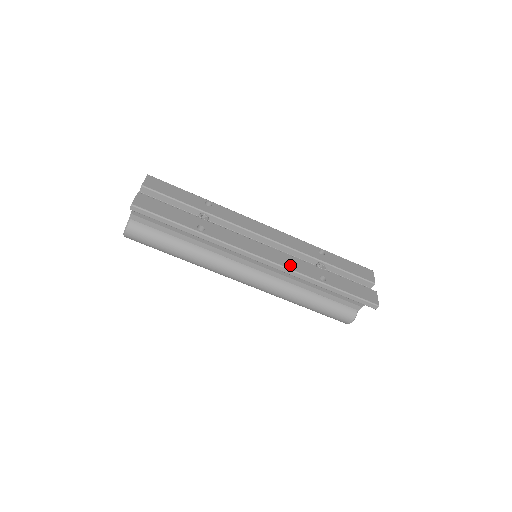
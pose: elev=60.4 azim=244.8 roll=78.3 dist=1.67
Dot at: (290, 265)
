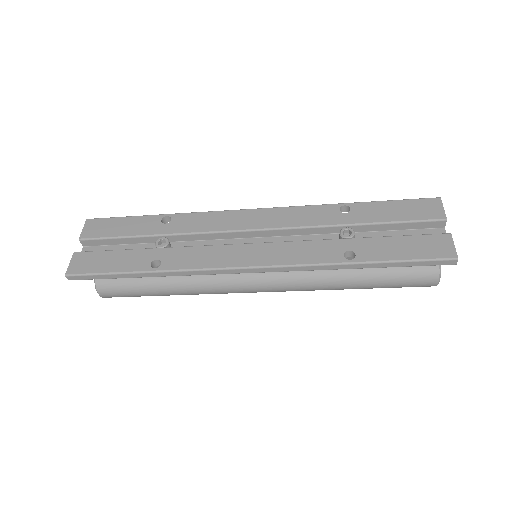
Dot at: (292, 258)
